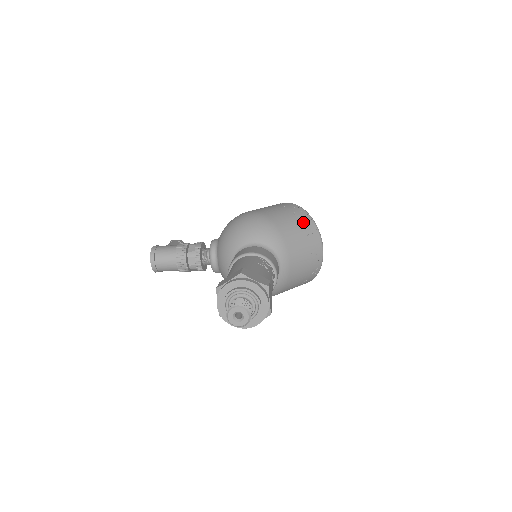
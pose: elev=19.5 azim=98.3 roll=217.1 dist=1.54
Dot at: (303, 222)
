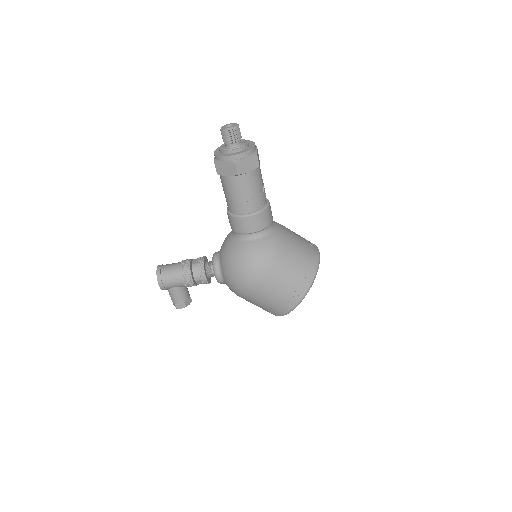
Dot at: occluded
